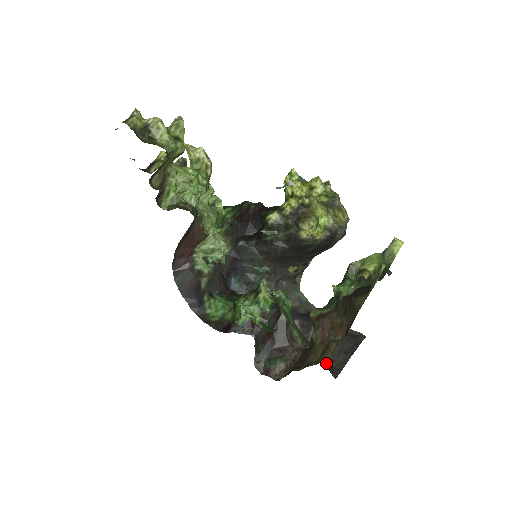
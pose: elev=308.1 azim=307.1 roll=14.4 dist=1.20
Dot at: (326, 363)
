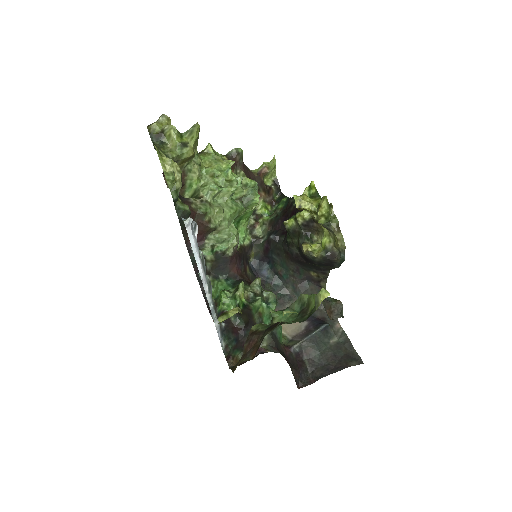
Dot at: (301, 371)
